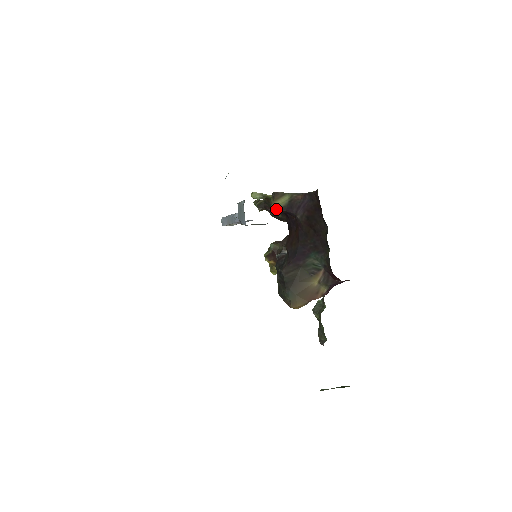
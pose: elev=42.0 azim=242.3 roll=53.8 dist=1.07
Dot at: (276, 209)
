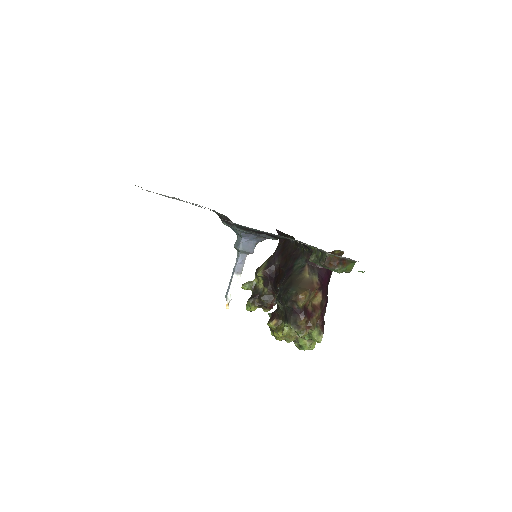
Dot at: (261, 271)
